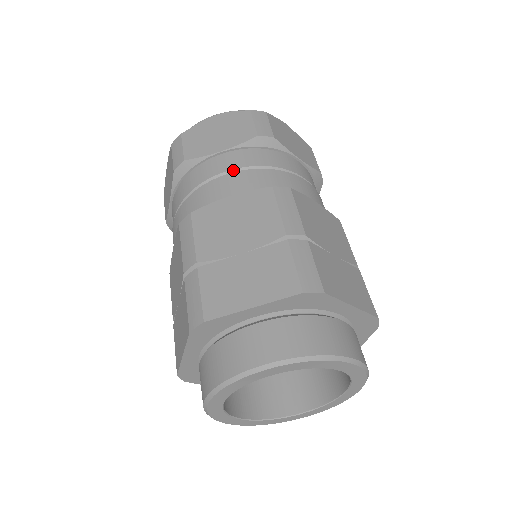
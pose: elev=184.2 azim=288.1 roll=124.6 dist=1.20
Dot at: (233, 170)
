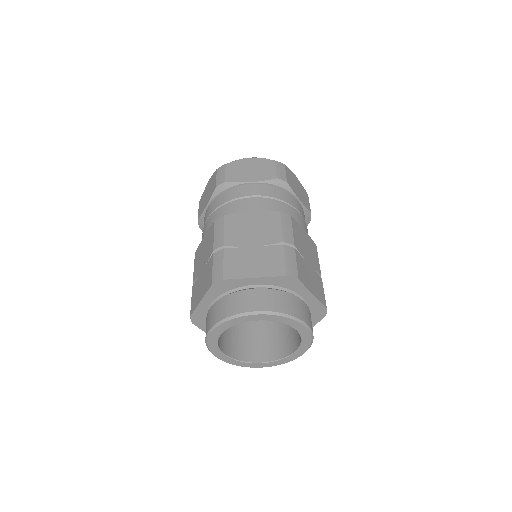
Dot at: (256, 196)
